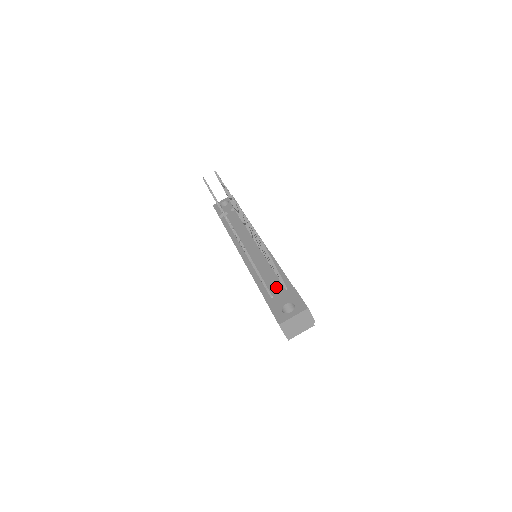
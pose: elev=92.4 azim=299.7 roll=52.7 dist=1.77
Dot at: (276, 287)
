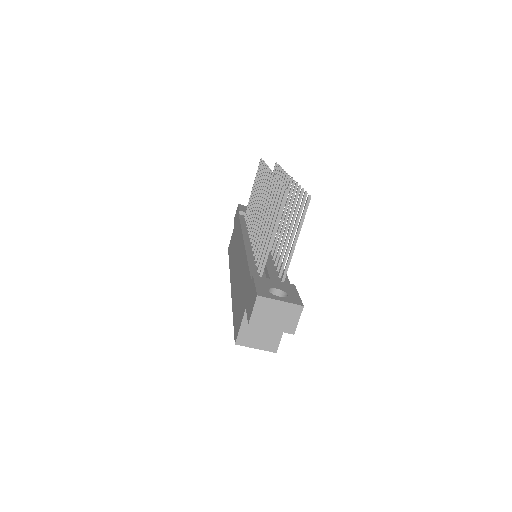
Dot at: (273, 273)
